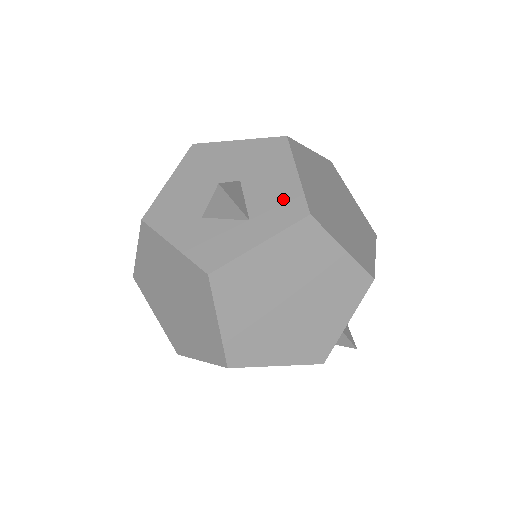
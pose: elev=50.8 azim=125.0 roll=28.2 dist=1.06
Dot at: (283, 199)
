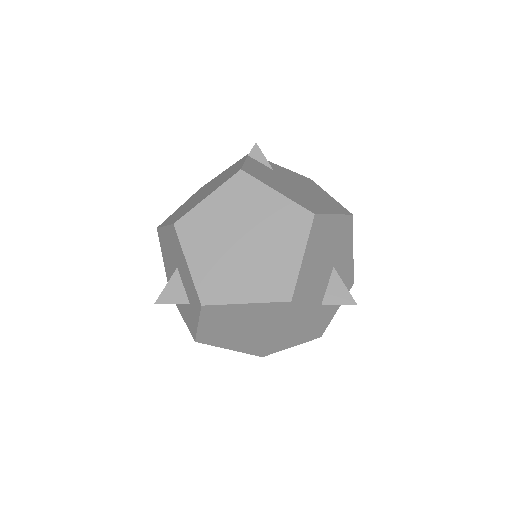
Dot at: (191, 289)
